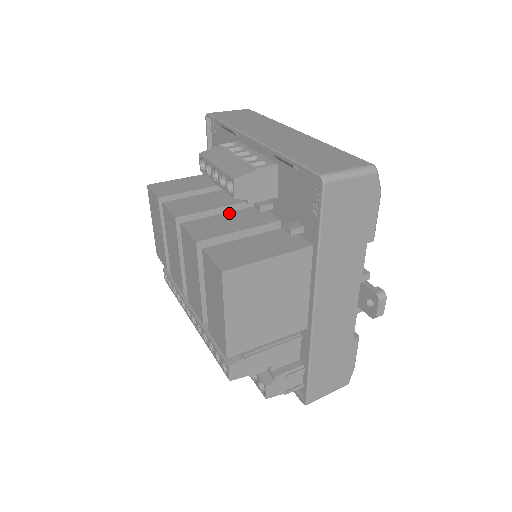
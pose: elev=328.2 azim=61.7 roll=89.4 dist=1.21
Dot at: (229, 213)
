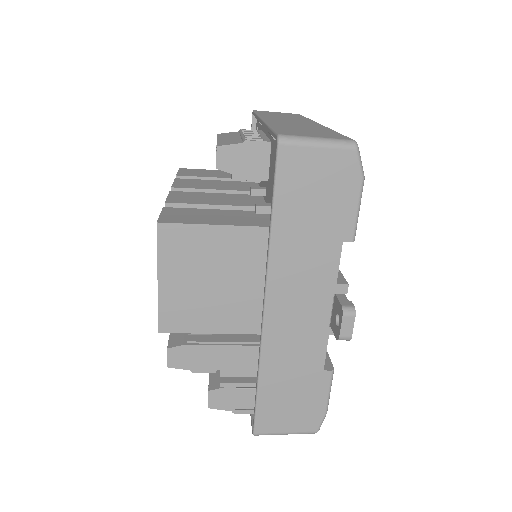
Dot at: (224, 194)
